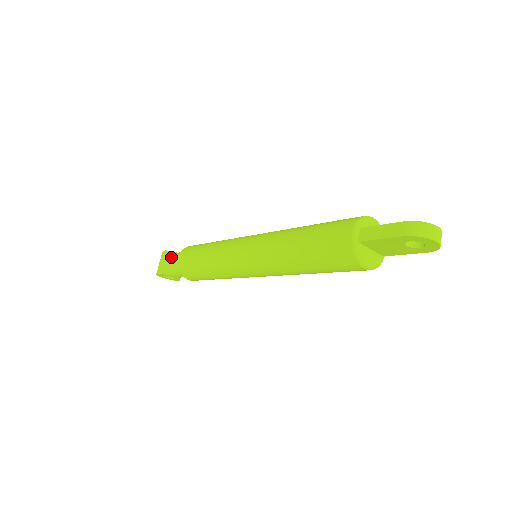
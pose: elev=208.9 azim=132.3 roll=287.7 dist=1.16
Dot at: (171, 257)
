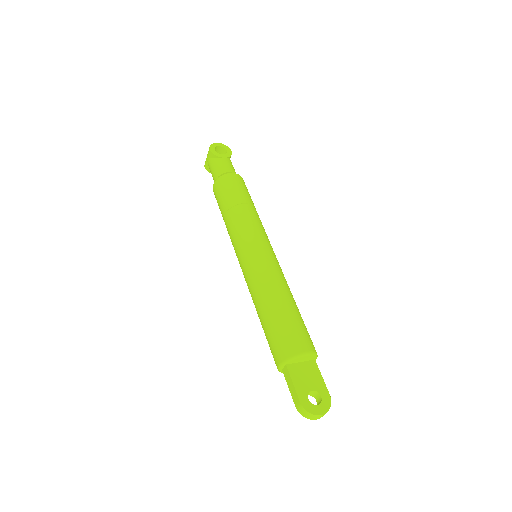
Dot at: (212, 167)
